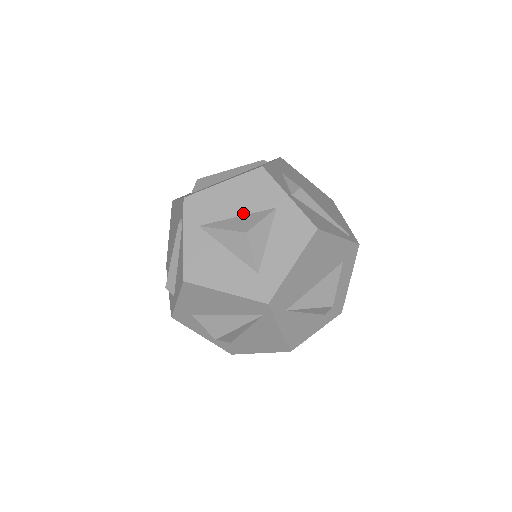
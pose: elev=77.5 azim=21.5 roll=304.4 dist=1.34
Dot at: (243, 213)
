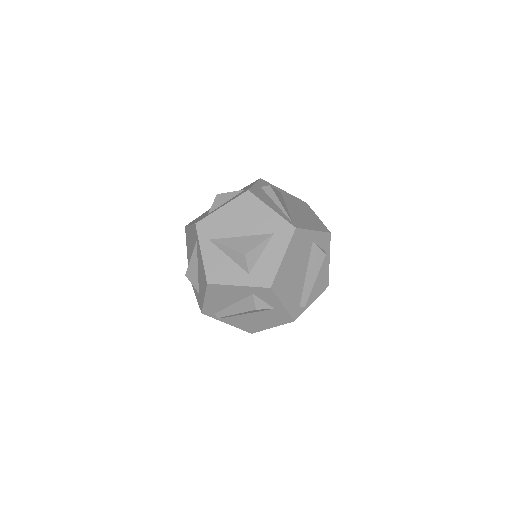
Dot at: occluded
